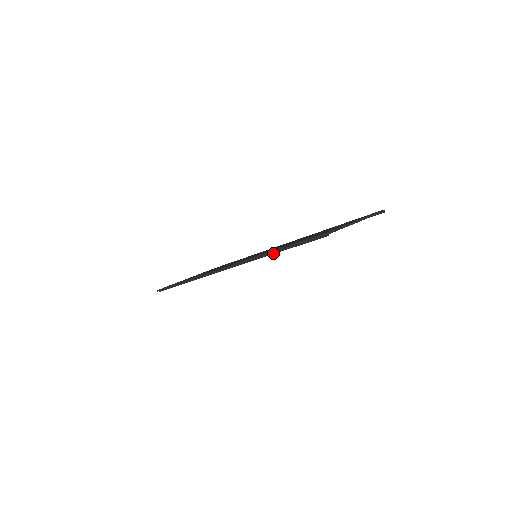
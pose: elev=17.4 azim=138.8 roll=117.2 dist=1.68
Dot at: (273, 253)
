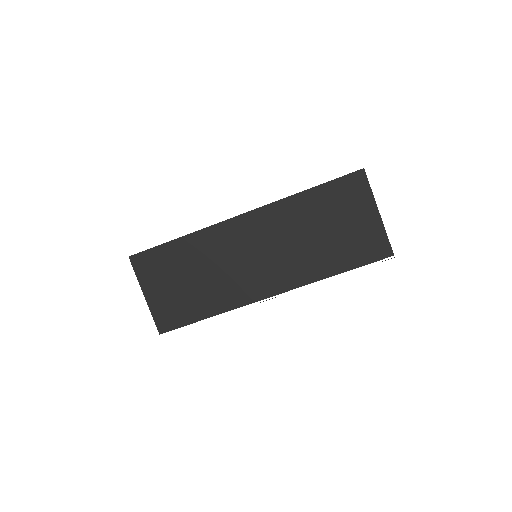
Dot at: (304, 190)
